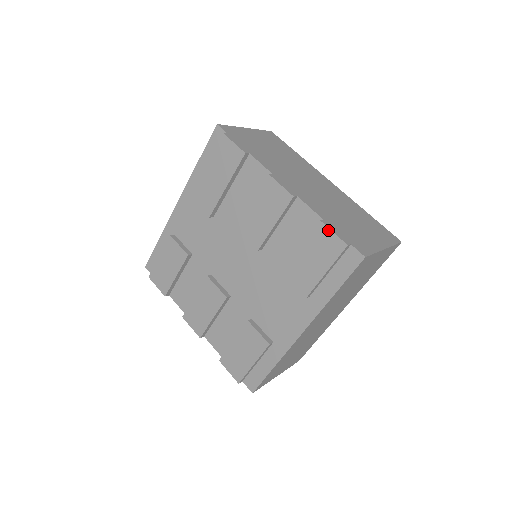
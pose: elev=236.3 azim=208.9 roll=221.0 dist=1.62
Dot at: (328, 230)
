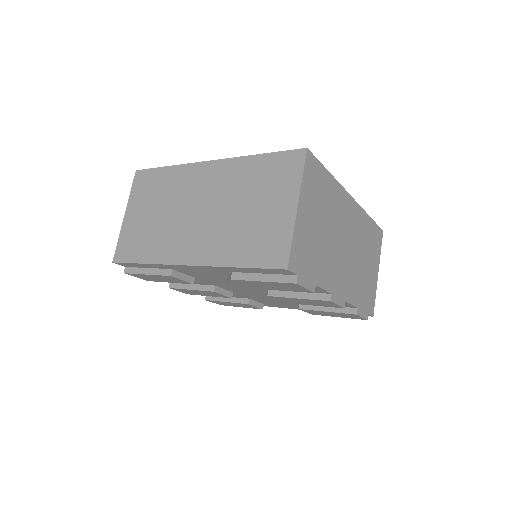
Dot at: occluded
